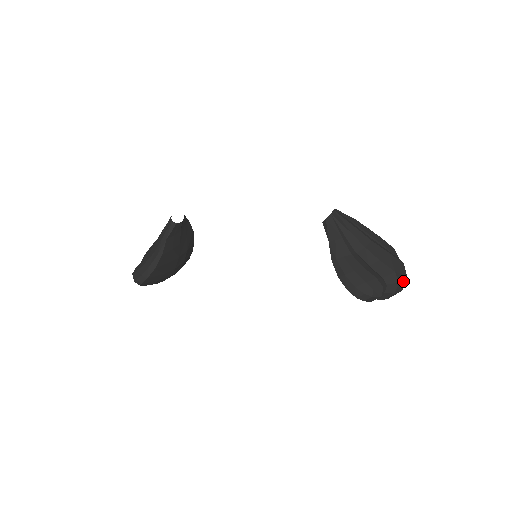
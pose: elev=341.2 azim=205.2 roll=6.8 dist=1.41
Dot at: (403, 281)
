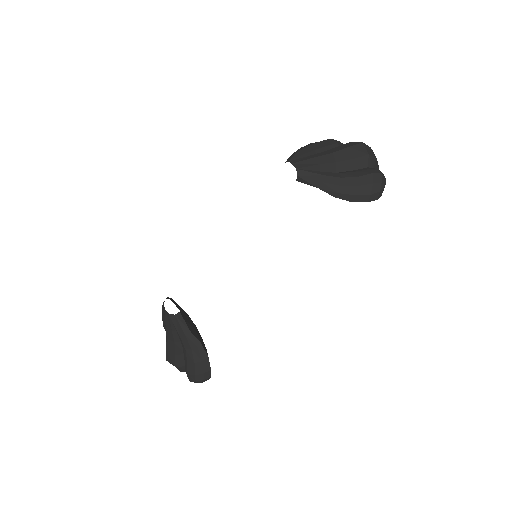
Dot at: (373, 154)
